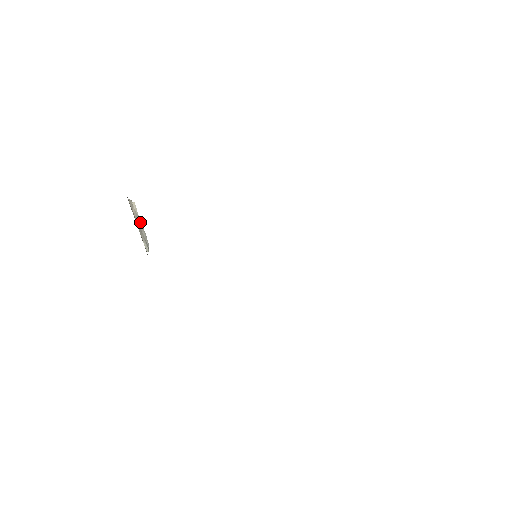
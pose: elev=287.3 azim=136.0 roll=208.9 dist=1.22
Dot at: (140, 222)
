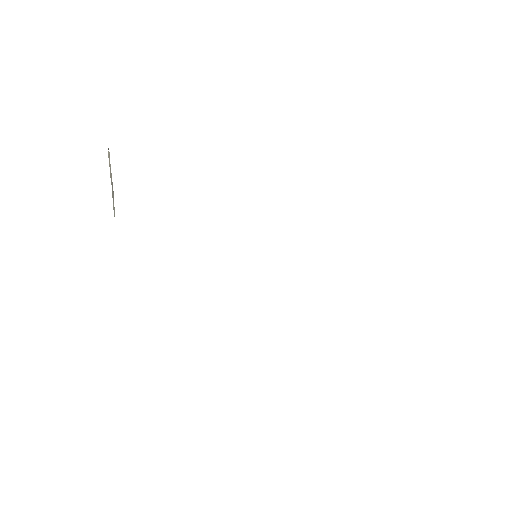
Dot at: (111, 178)
